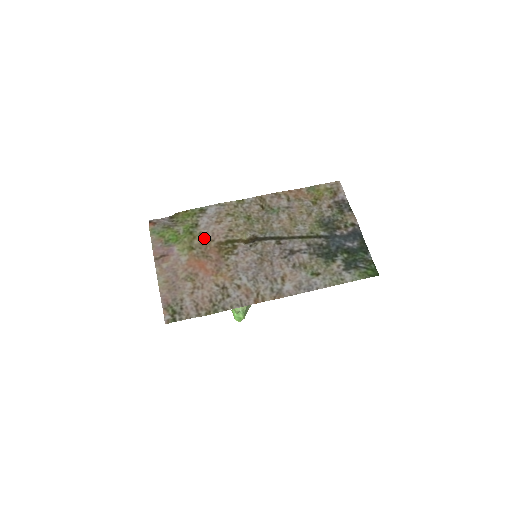
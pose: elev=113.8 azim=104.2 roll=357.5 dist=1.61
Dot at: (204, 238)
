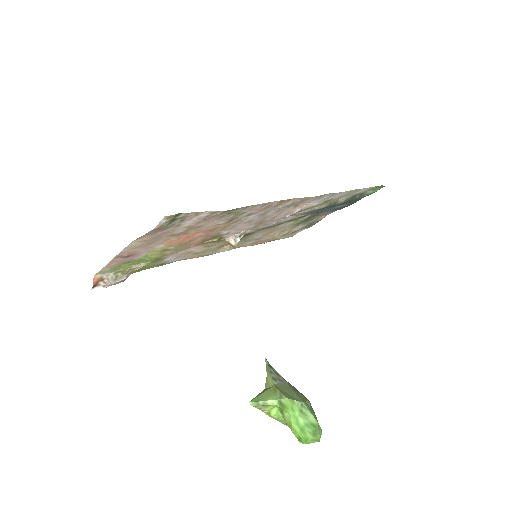
Dot at: occluded
